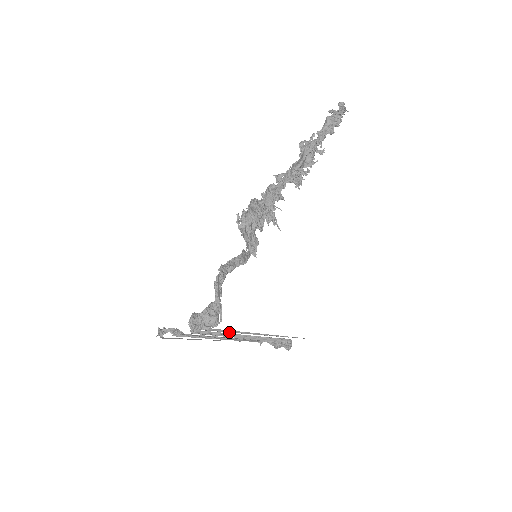
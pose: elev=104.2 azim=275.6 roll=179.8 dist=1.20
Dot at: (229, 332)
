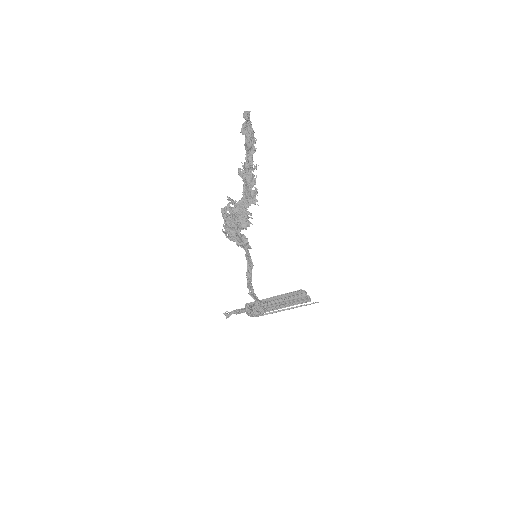
Dot at: (275, 312)
